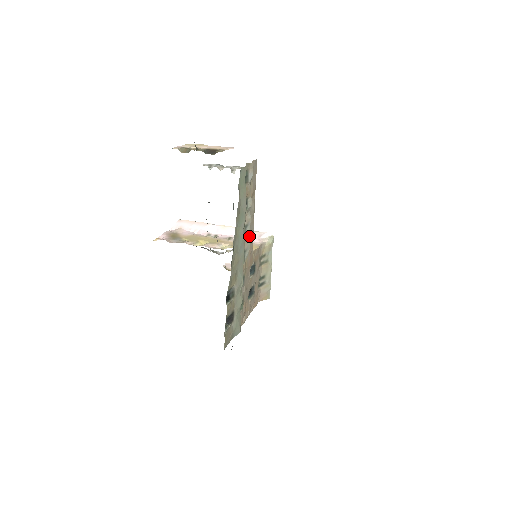
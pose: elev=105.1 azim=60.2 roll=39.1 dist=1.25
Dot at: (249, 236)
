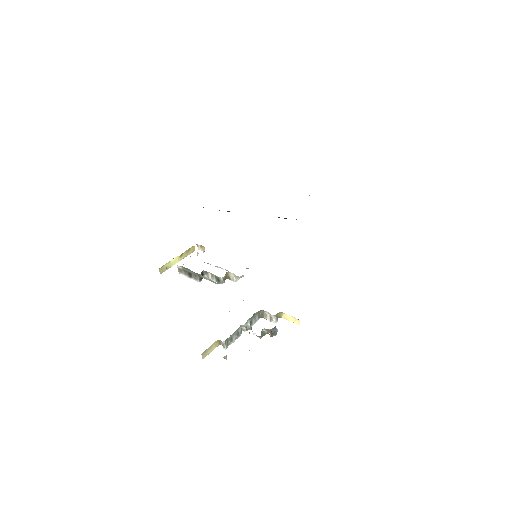
Dot at: occluded
